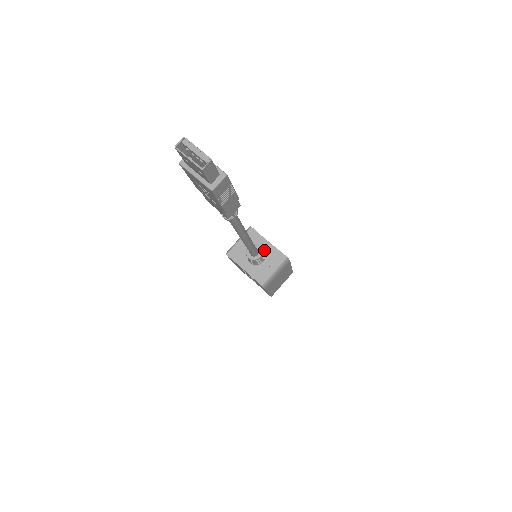
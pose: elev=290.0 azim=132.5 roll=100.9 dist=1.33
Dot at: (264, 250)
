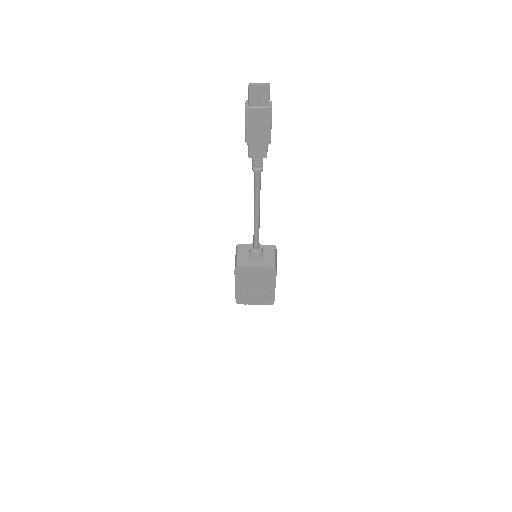
Dot at: occluded
